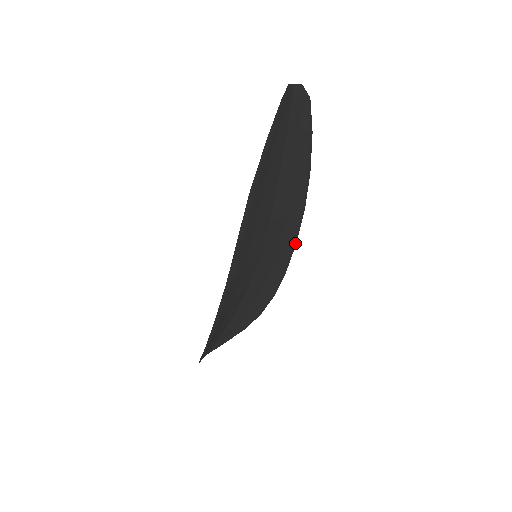
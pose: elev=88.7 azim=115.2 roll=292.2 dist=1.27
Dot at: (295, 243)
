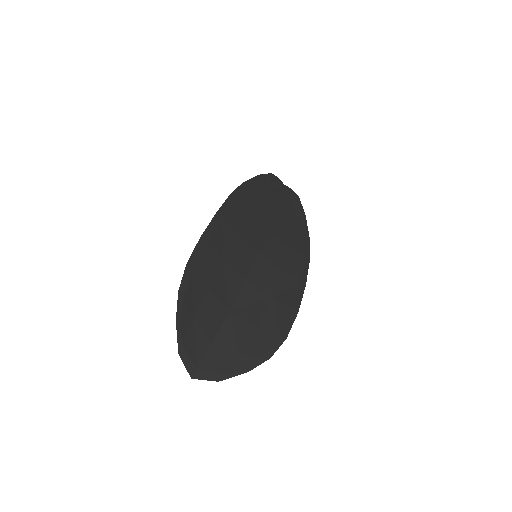
Dot at: (304, 284)
